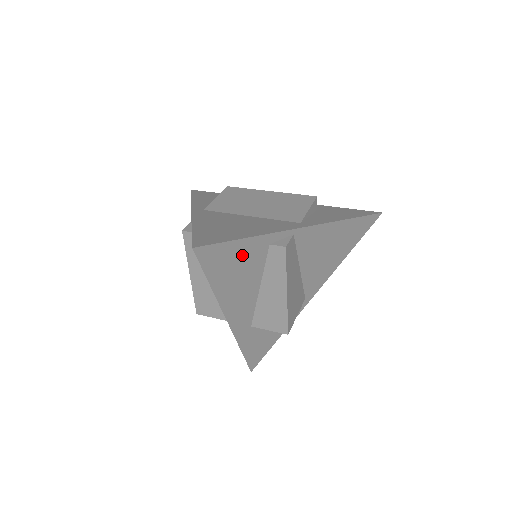
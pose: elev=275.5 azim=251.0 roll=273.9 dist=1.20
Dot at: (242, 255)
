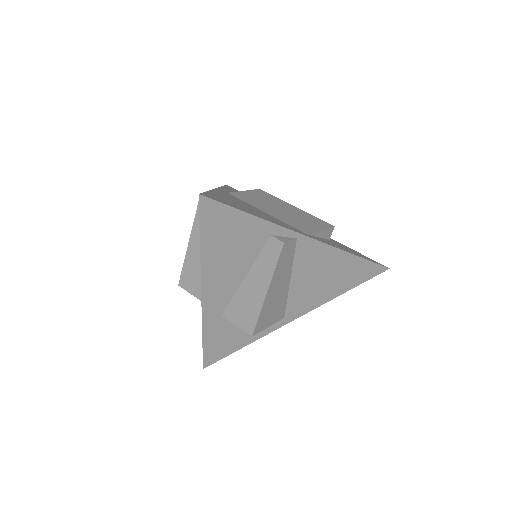
Dot at: (241, 231)
